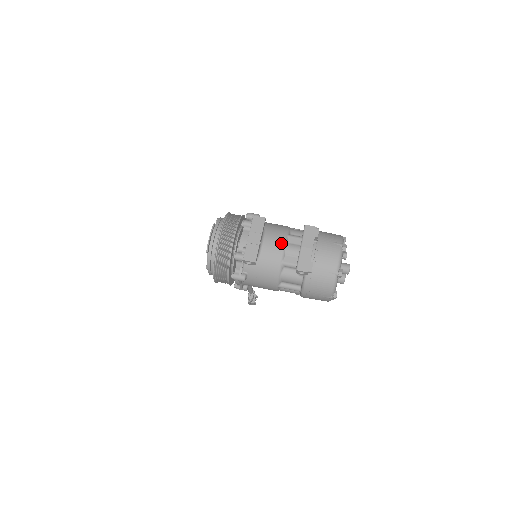
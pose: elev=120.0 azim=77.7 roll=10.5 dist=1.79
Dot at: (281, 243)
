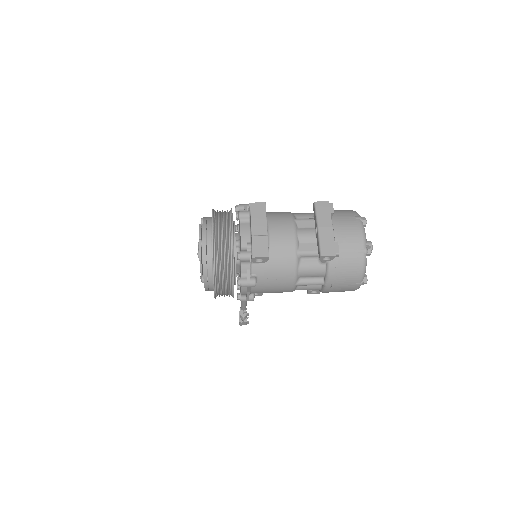
Dot at: (291, 229)
